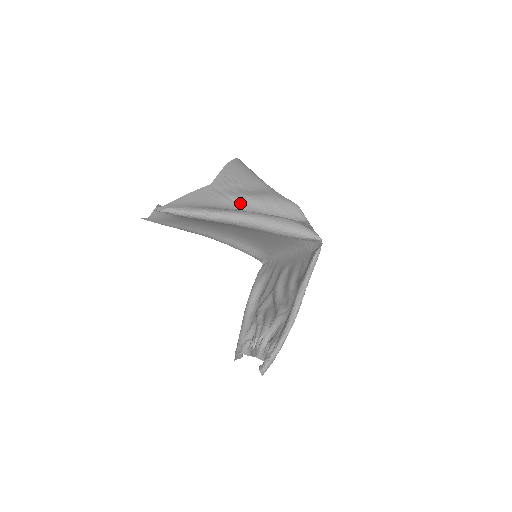
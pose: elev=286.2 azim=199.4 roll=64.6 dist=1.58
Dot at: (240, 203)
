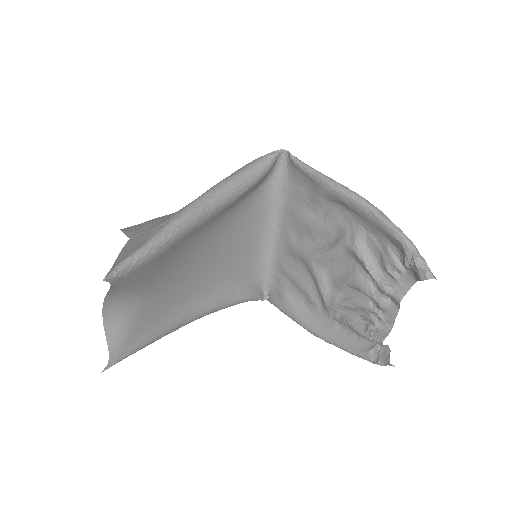
Dot at: occluded
